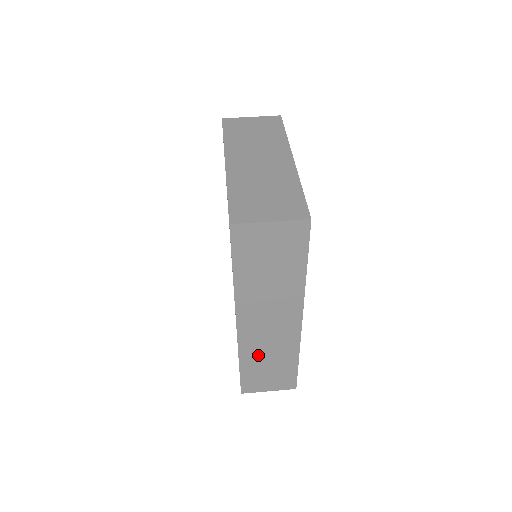
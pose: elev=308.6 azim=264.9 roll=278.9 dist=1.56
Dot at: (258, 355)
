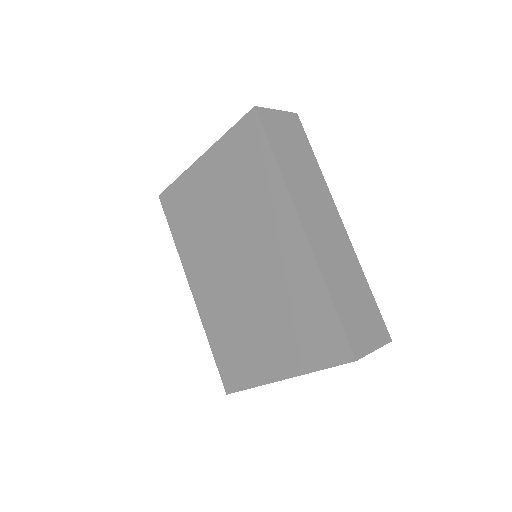
Dot at: (337, 277)
